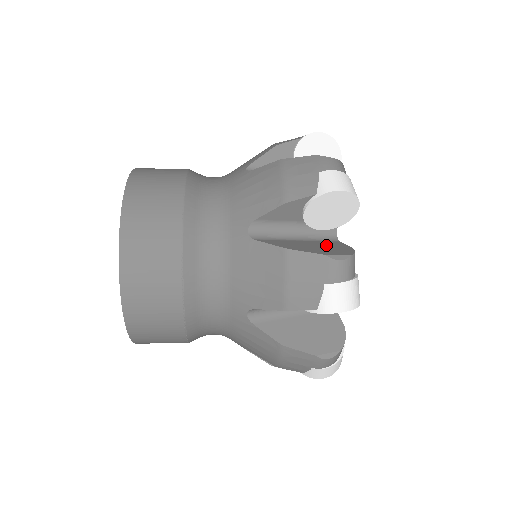
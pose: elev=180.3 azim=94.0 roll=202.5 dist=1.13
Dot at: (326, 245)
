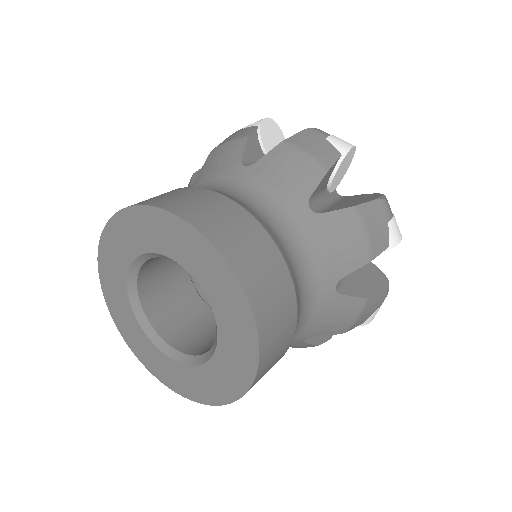
Dot at: (354, 198)
